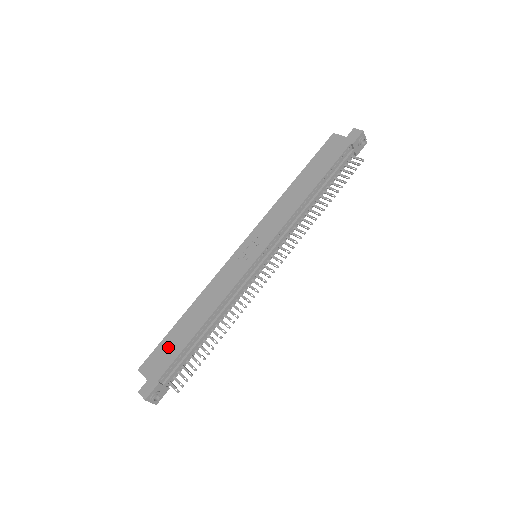
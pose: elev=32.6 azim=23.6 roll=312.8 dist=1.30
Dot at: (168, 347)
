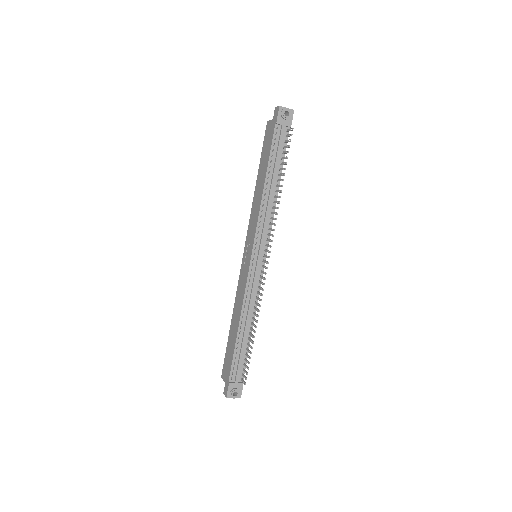
Dot at: (228, 354)
